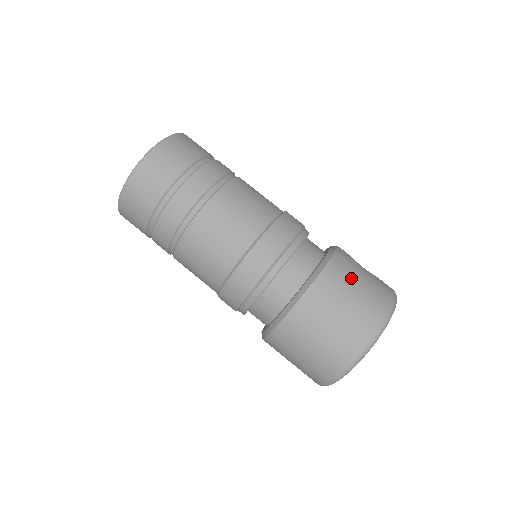
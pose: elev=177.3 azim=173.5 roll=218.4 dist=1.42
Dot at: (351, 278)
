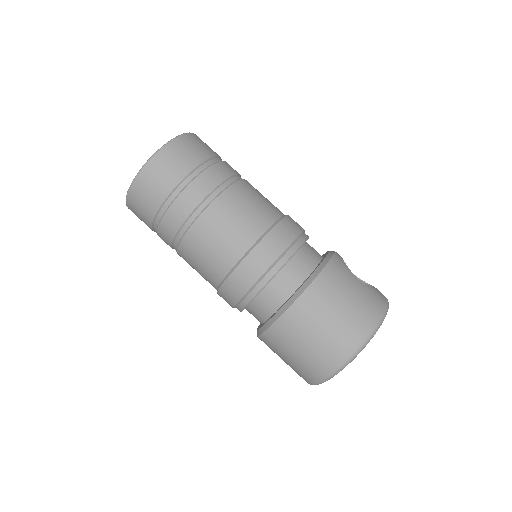
Dot at: (340, 292)
